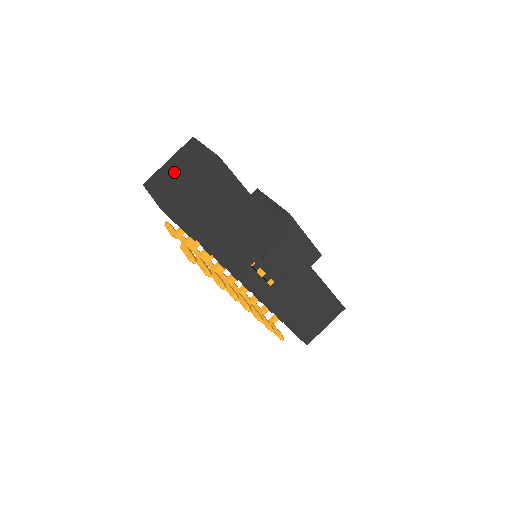
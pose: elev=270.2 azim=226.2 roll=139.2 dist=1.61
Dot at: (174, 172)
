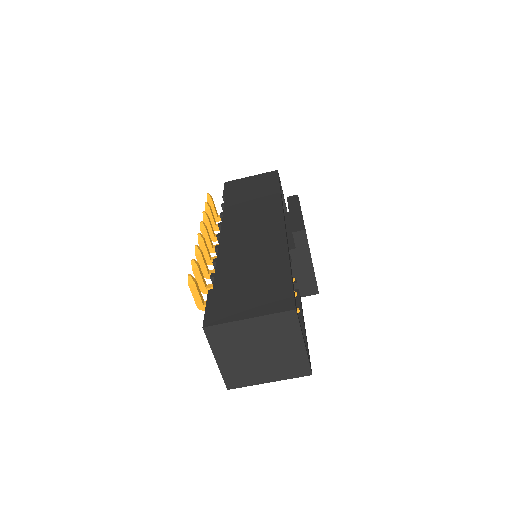
Dot at: (254, 349)
